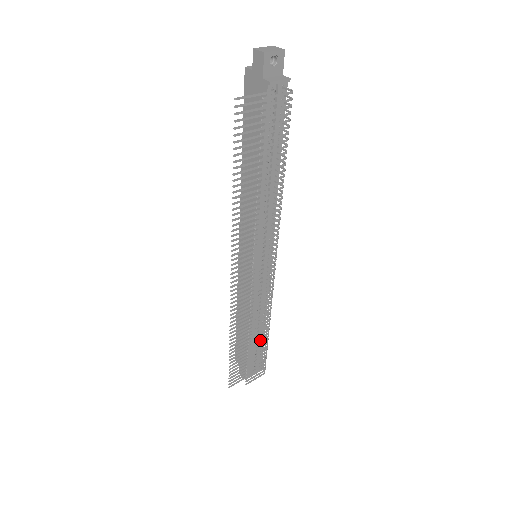
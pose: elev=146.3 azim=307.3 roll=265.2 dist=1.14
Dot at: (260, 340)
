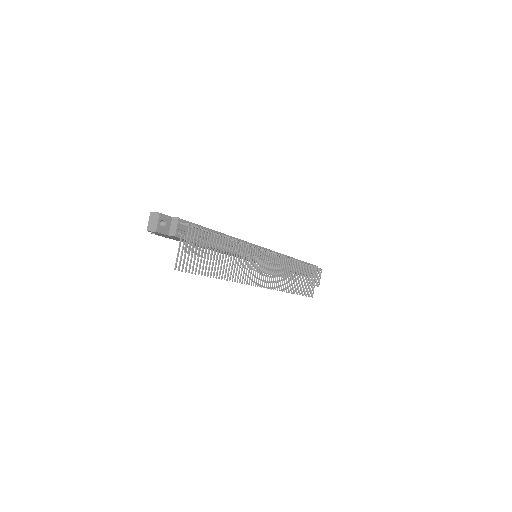
Dot at: occluded
